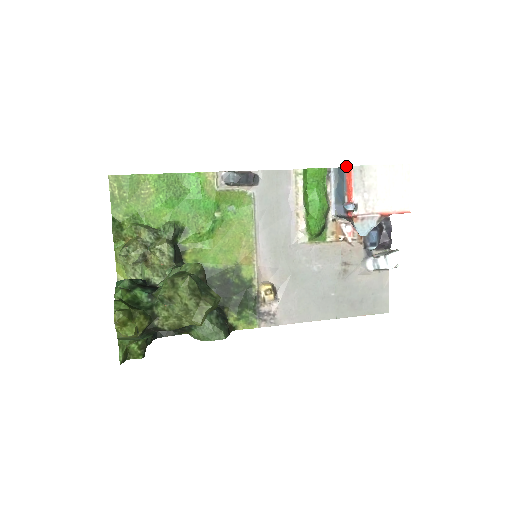
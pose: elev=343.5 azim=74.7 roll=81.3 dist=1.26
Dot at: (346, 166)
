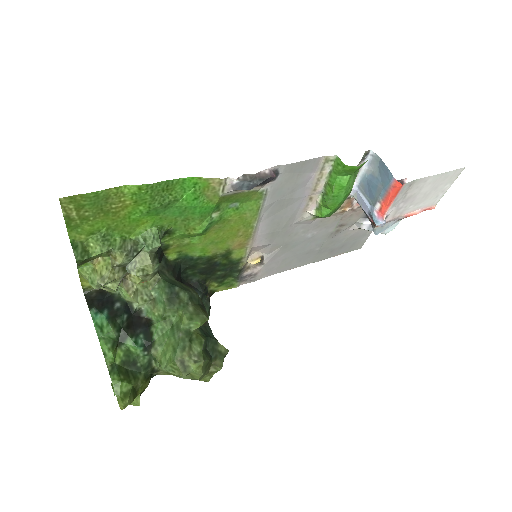
Dot at: (396, 180)
